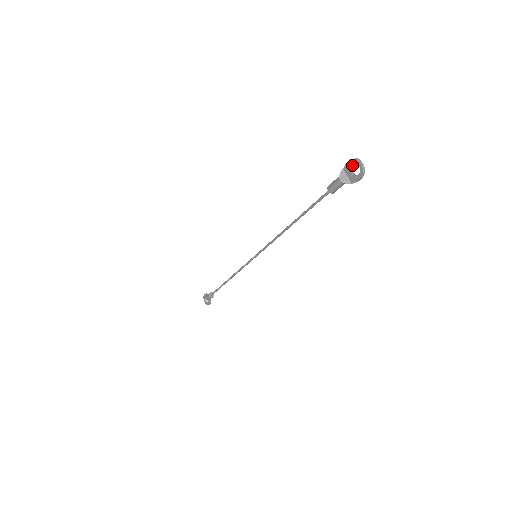
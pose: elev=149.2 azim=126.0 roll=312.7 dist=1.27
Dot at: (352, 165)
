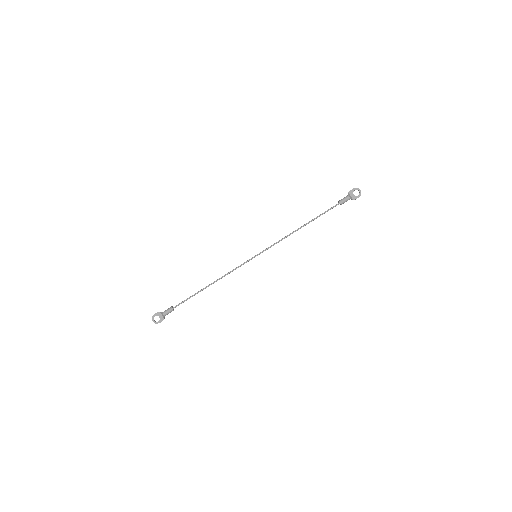
Dot at: (353, 191)
